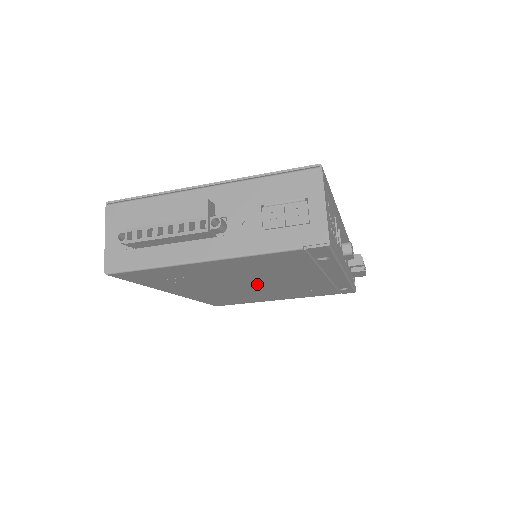
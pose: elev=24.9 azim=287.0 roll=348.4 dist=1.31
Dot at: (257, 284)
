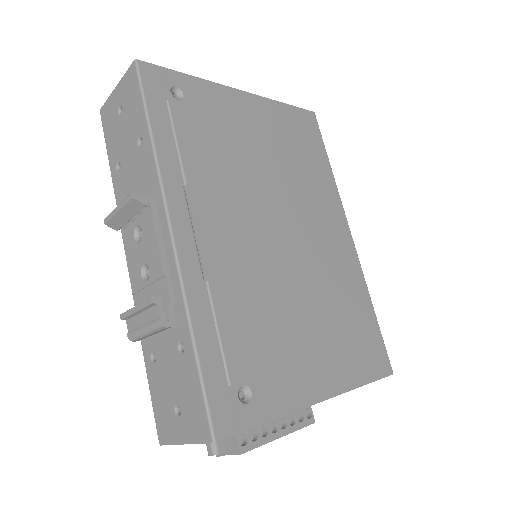
Dot at: occluded
